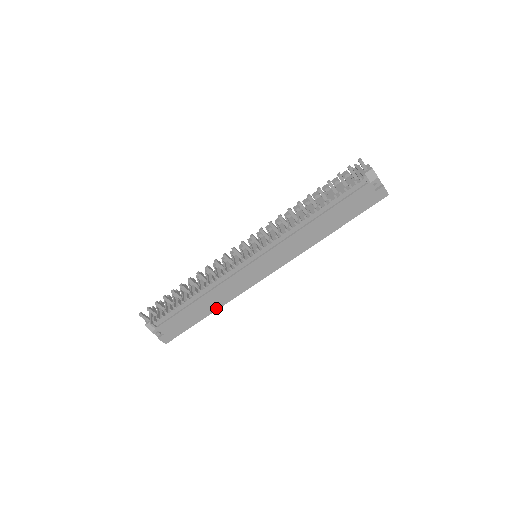
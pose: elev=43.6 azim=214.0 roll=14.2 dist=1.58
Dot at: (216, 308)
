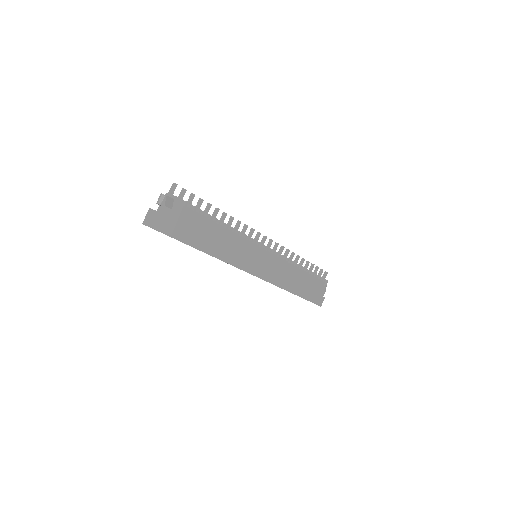
Dot at: (213, 254)
